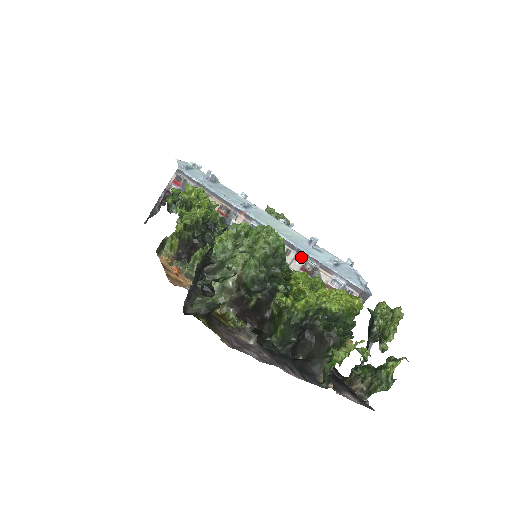
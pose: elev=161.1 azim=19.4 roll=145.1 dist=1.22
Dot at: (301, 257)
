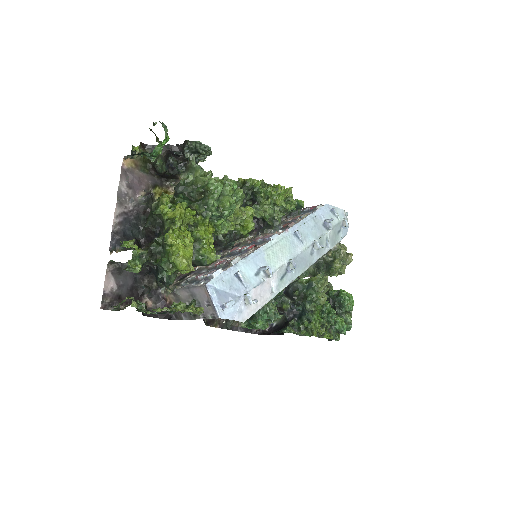
Dot at: occluded
